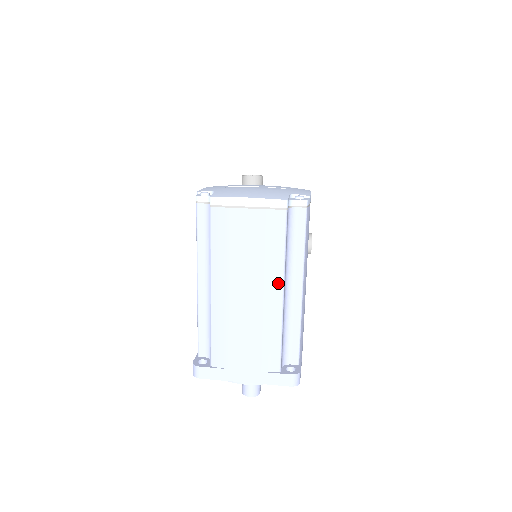
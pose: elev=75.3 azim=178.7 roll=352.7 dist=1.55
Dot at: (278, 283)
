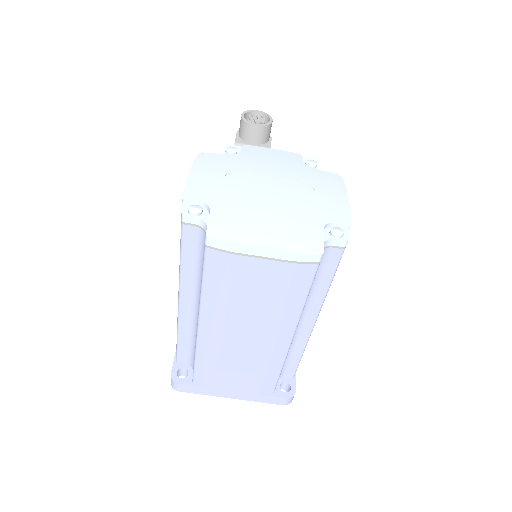
Dot at: (288, 331)
